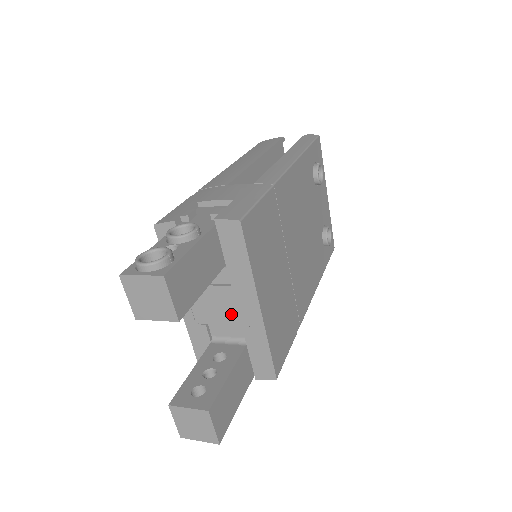
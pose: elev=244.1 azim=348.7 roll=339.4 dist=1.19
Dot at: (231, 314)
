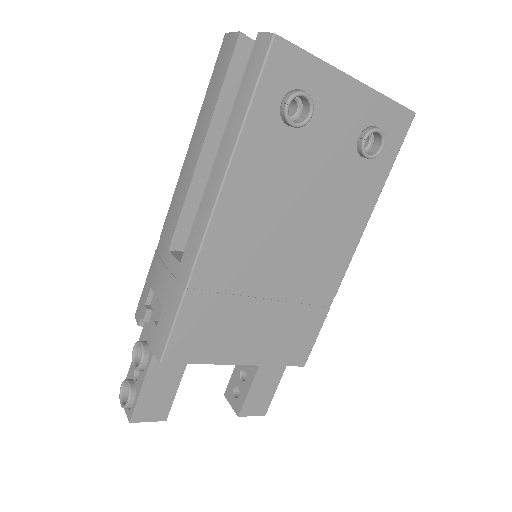
Dot at: occluded
